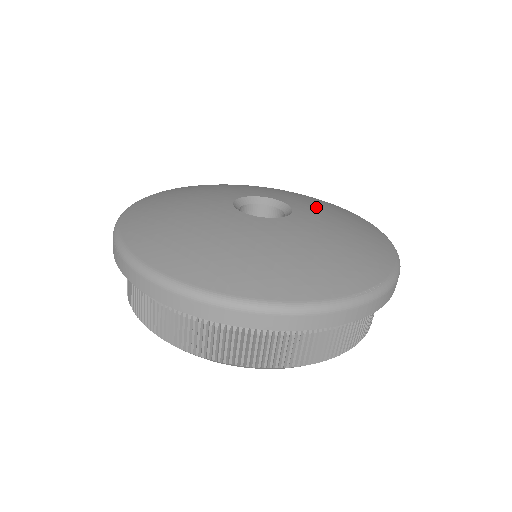
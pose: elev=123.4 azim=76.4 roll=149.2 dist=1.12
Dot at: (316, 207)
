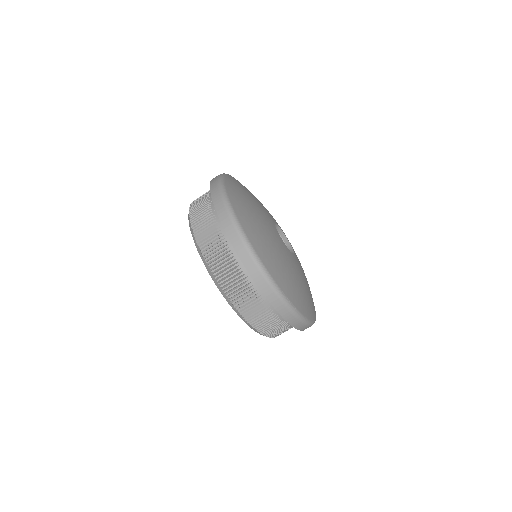
Dot at: occluded
